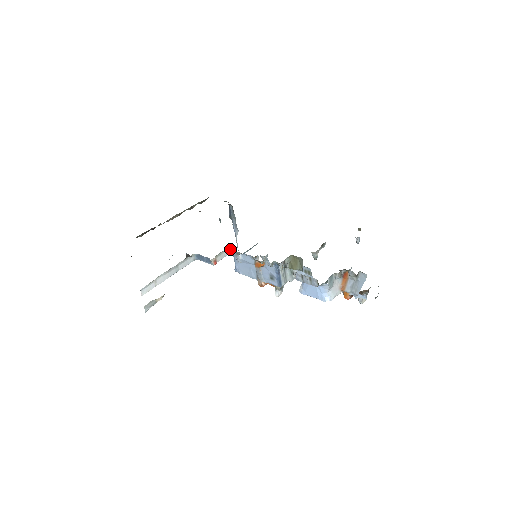
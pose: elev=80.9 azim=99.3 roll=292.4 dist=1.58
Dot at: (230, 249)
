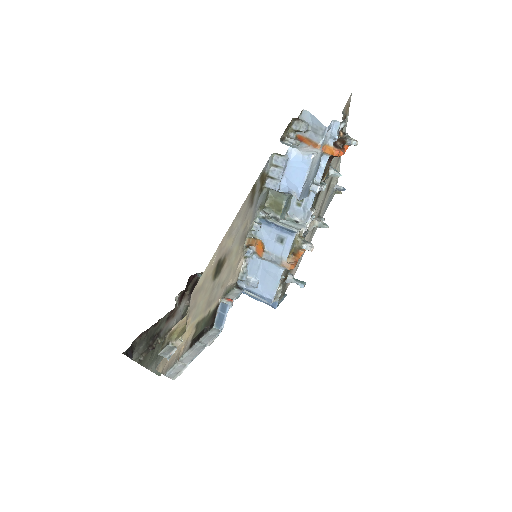
Dot at: (237, 287)
